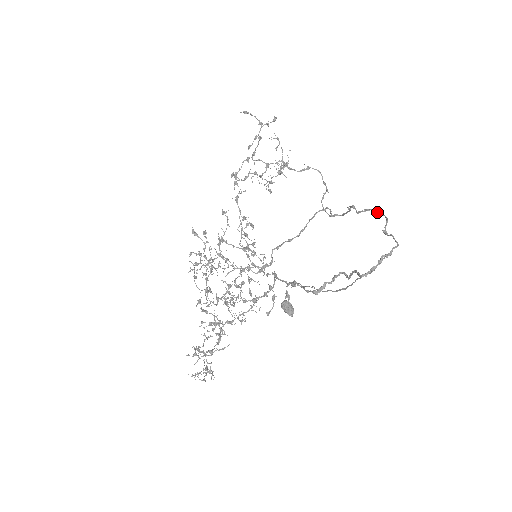
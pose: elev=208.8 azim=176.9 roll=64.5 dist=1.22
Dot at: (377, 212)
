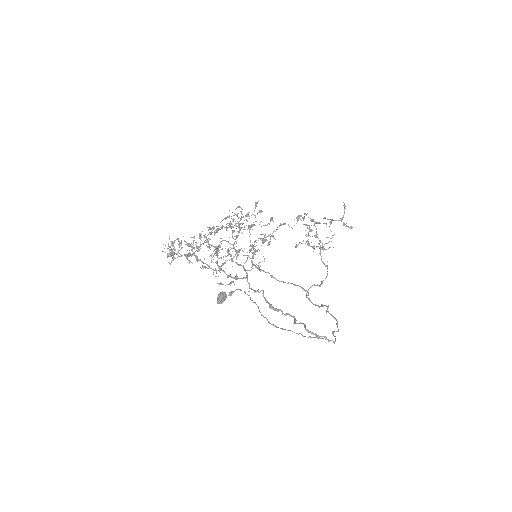
Dot at: (337, 323)
